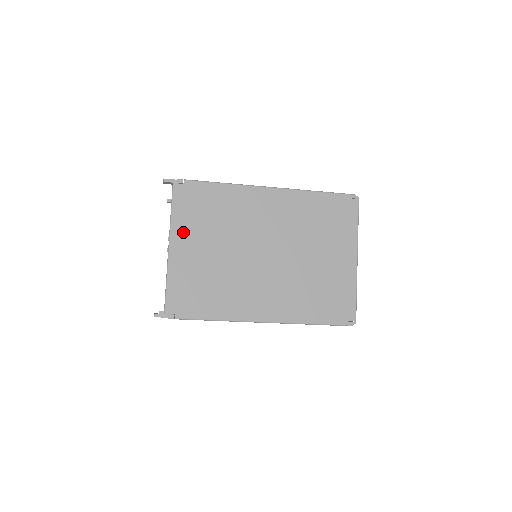
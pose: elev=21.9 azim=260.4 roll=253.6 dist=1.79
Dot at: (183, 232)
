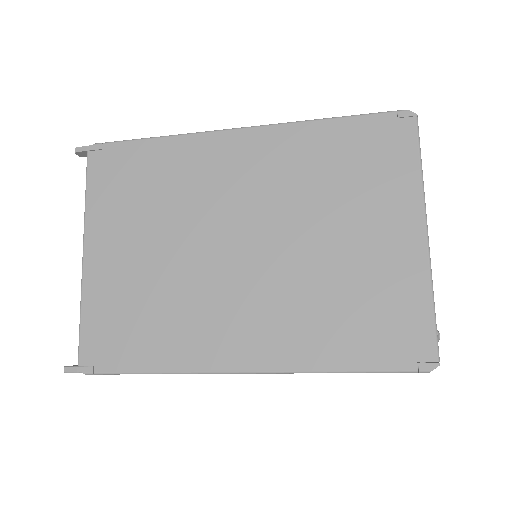
Dot at: (103, 226)
